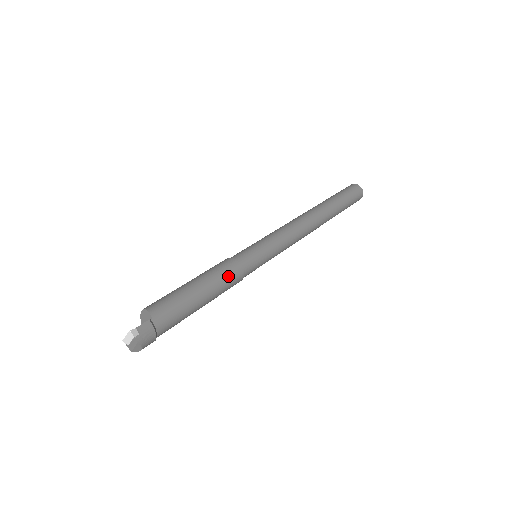
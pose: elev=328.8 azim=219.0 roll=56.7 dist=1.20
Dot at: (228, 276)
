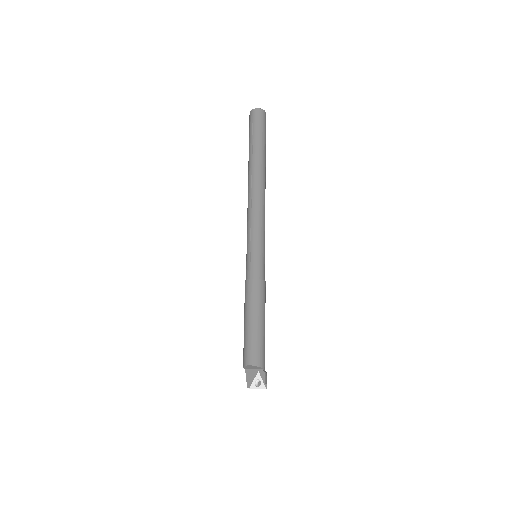
Dot at: (265, 297)
